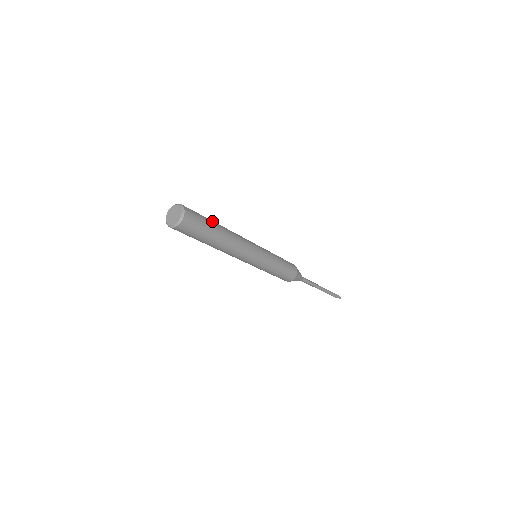
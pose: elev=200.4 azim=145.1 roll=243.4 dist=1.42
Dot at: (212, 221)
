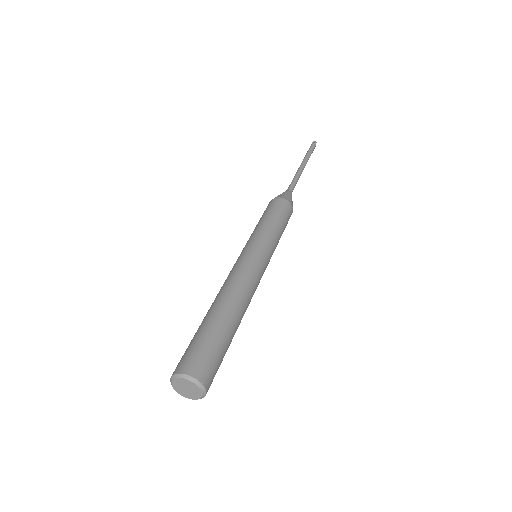
Dot at: (217, 325)
